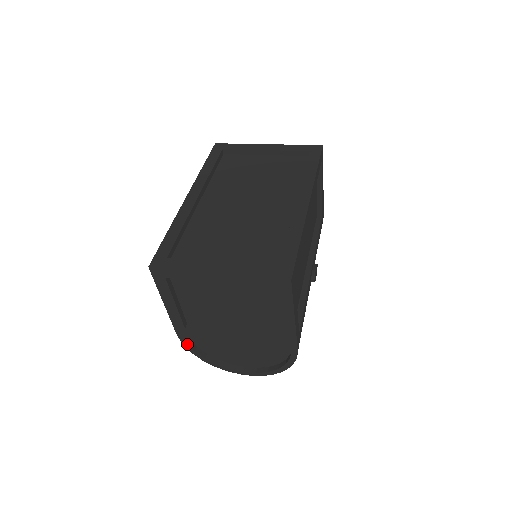
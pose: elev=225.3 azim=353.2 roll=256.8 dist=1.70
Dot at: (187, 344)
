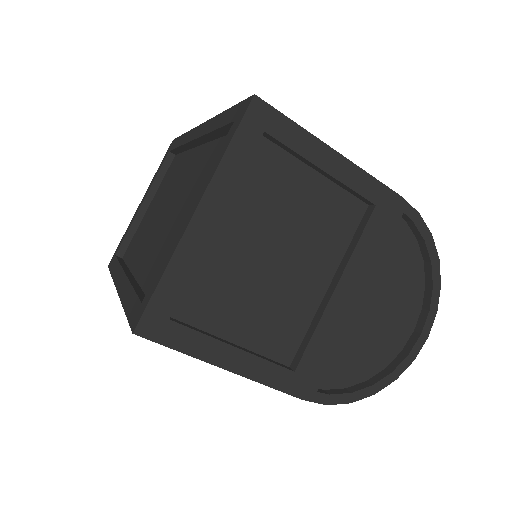
Dot at: (330, 396)
